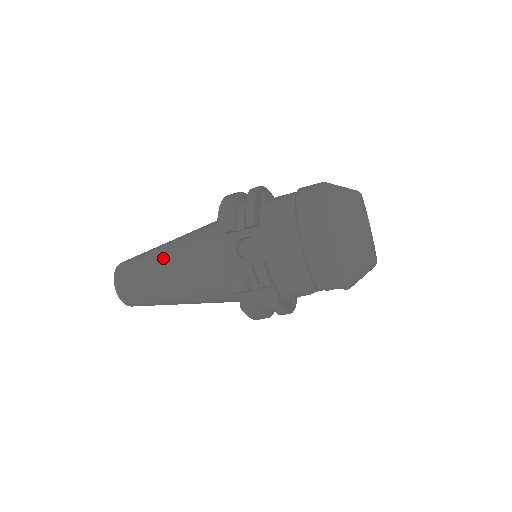
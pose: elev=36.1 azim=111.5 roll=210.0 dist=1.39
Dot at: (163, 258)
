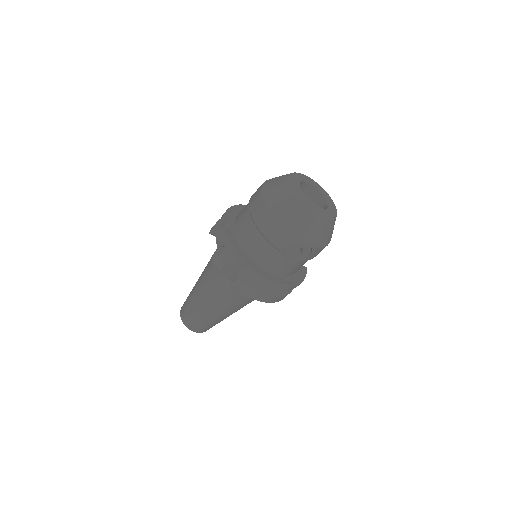
Dot at: (198, 279)
